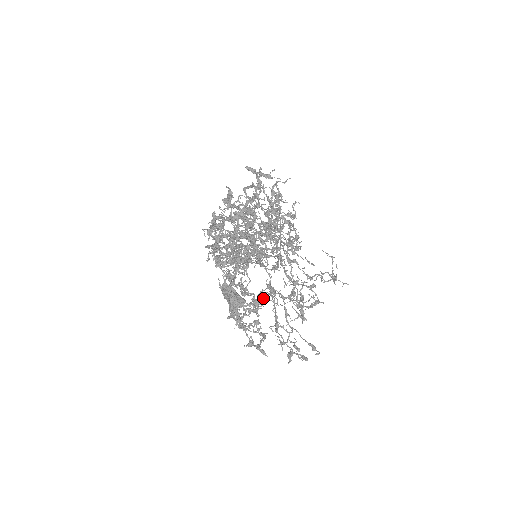
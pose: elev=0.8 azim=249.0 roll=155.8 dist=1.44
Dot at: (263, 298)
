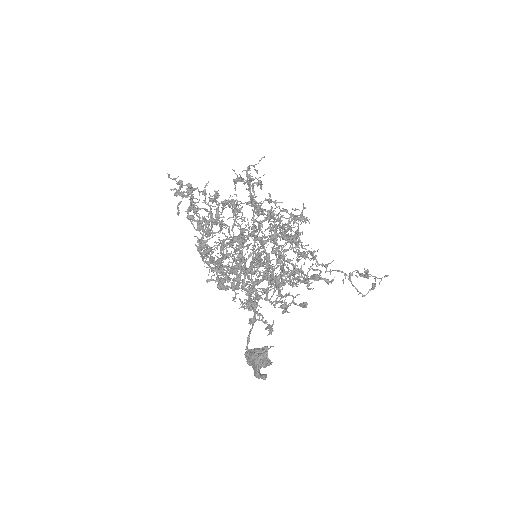
Dot at: (252, 260)
